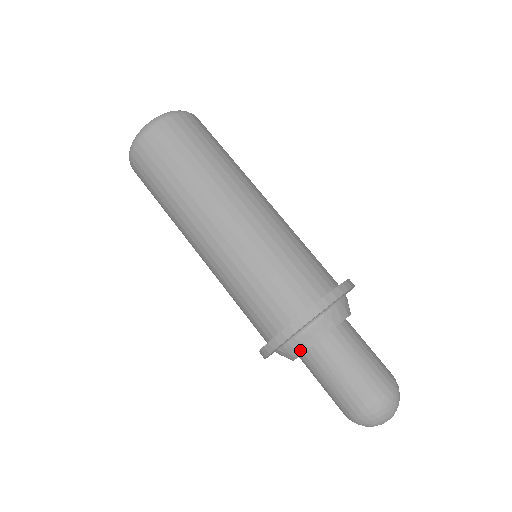
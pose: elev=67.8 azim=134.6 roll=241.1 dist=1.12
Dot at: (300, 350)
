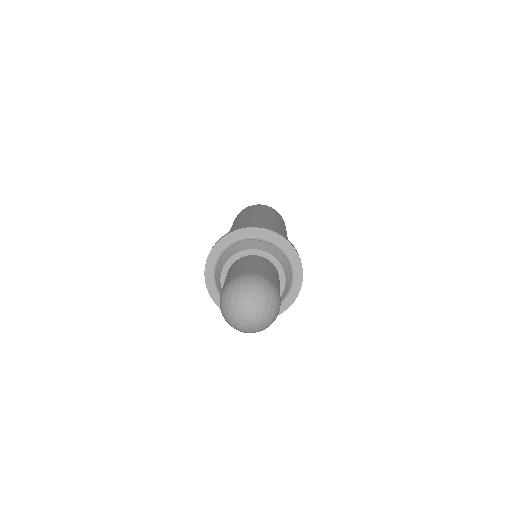
Dot at: (248, 247)
